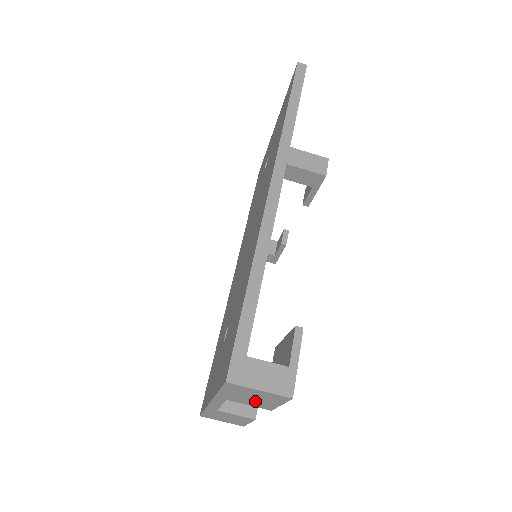
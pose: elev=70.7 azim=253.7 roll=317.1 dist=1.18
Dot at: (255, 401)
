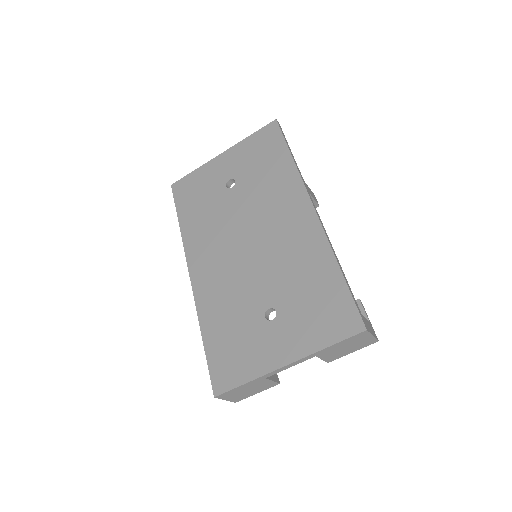
Dot at: (340, 352)
